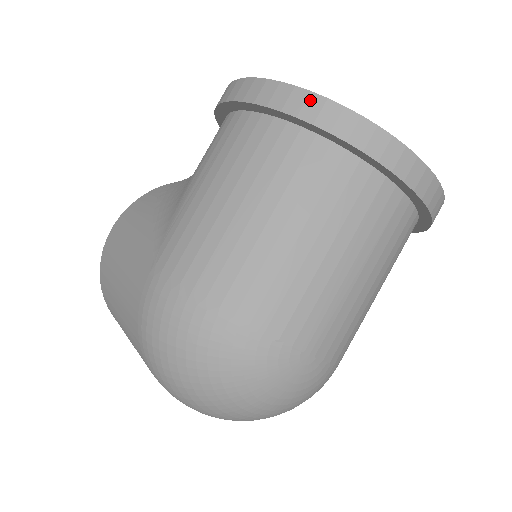
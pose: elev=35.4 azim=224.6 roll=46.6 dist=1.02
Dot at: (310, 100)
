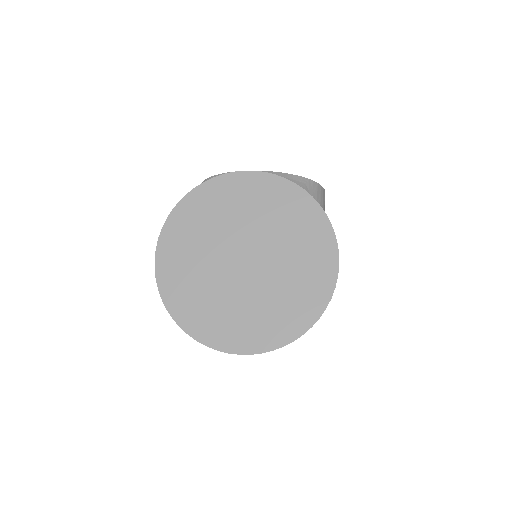
Dot at: (170, 313)
